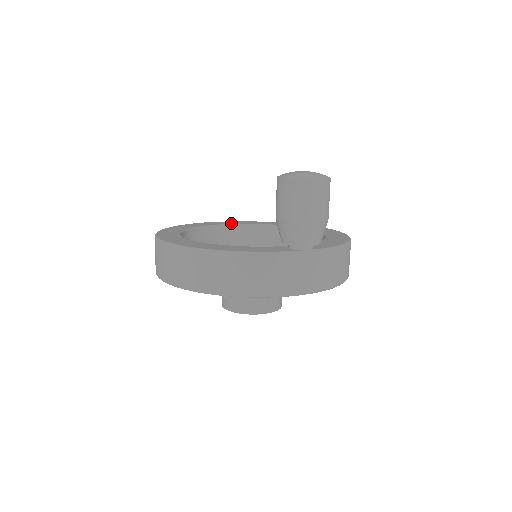
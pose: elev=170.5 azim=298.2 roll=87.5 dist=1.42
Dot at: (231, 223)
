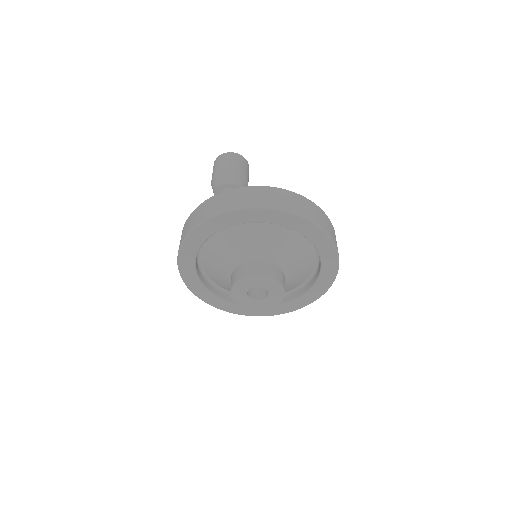
Dot at: occluded
